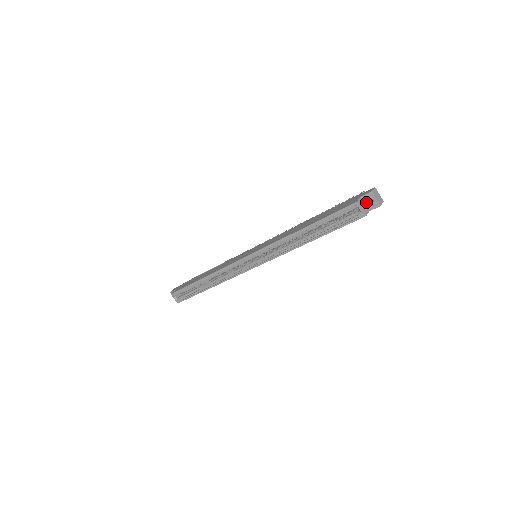
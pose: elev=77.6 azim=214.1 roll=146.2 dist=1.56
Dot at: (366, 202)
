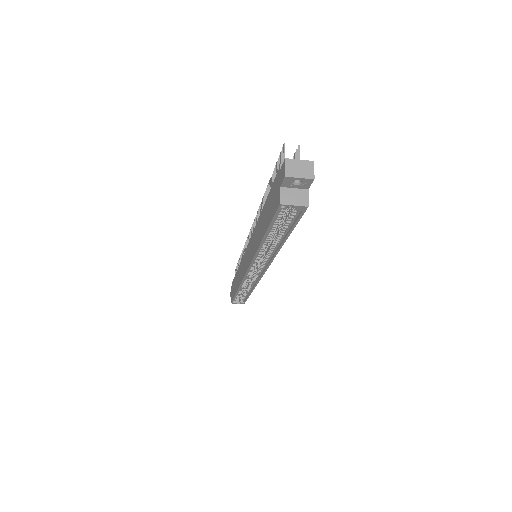
Dot at: (293, 186)
